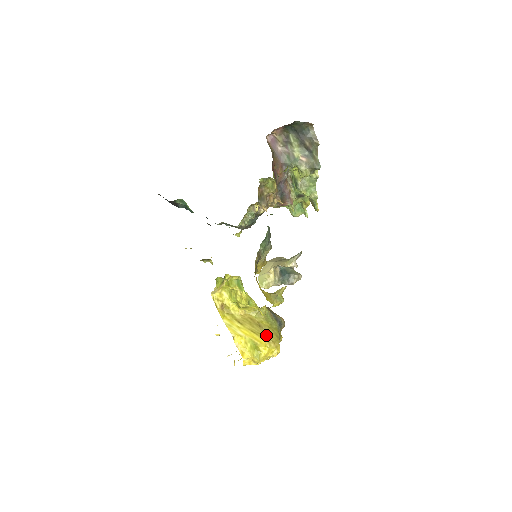
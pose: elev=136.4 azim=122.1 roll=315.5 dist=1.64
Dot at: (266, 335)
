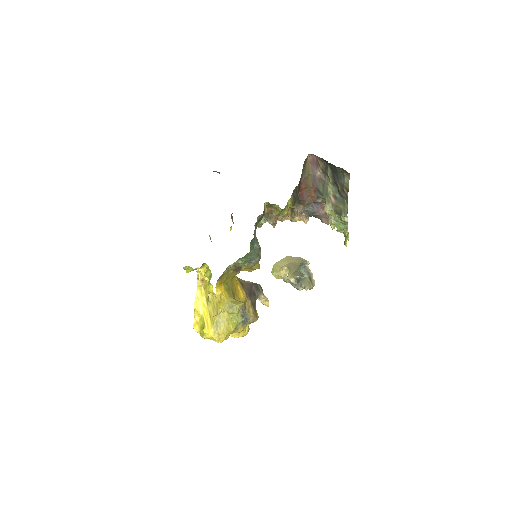
Dot at: (217, 325)
